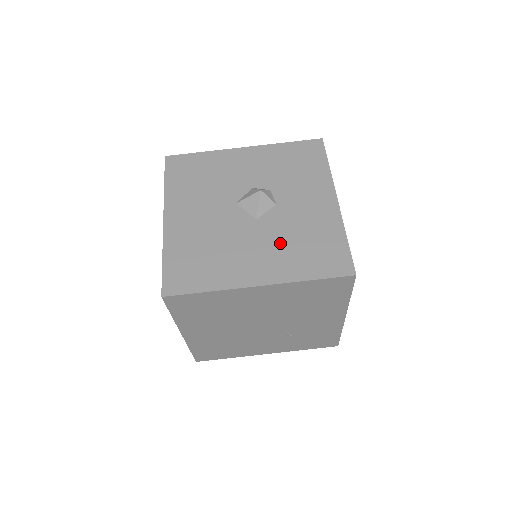
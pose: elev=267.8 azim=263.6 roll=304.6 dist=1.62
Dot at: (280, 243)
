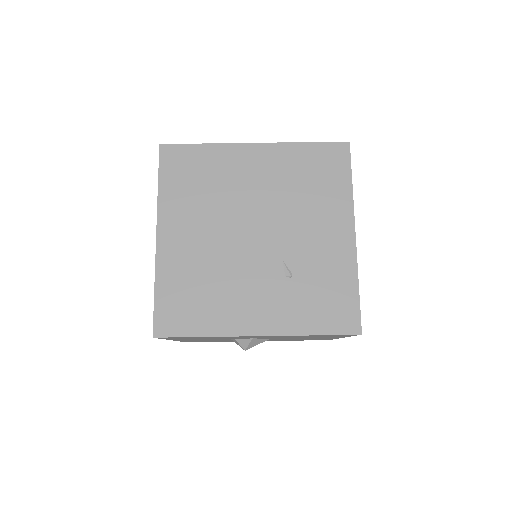
Dot at: occluded
